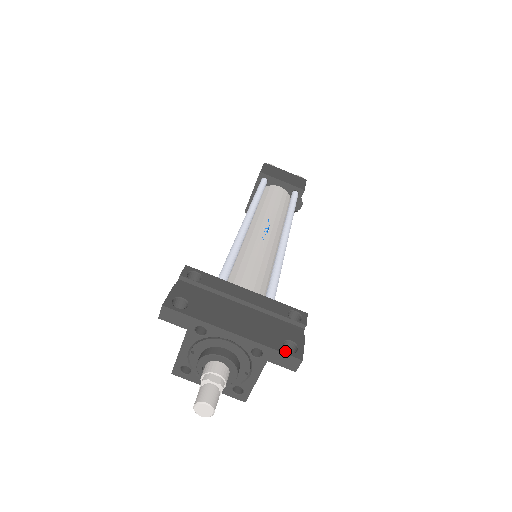
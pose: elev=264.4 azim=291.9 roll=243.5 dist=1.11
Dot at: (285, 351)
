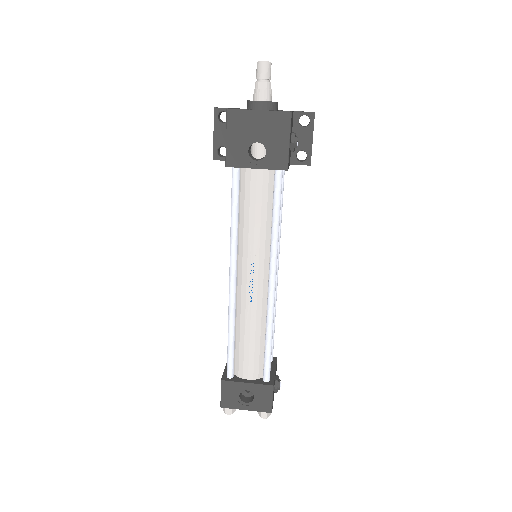
Dot at: occluded
